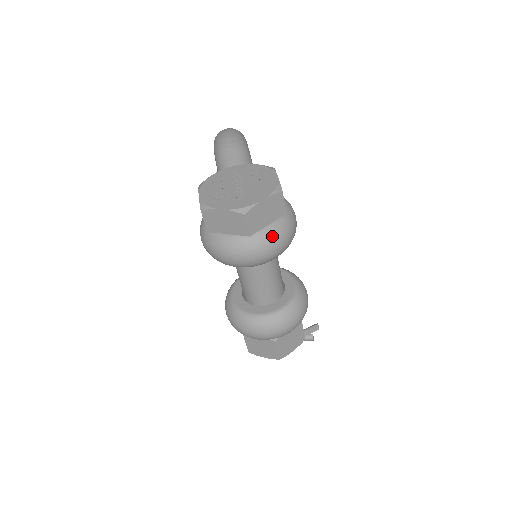
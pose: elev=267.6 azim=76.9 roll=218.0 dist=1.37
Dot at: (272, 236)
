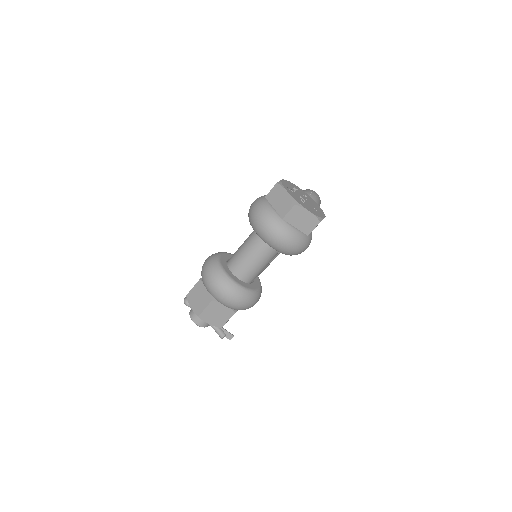
Dot at: (291, 233)
